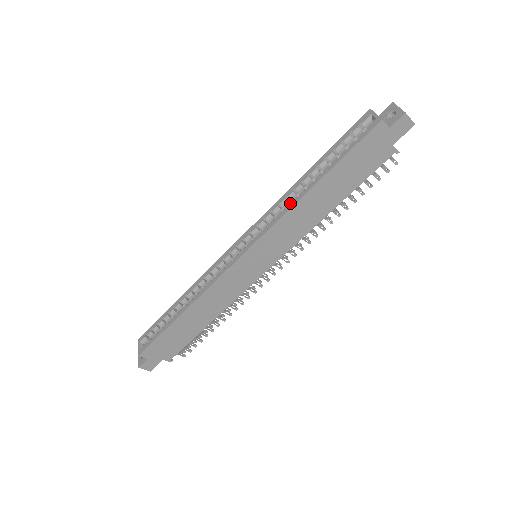
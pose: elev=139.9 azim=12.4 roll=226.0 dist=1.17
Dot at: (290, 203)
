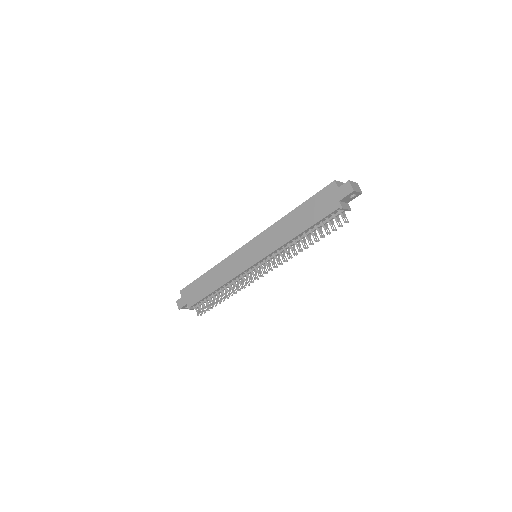
Dot at: occluded
